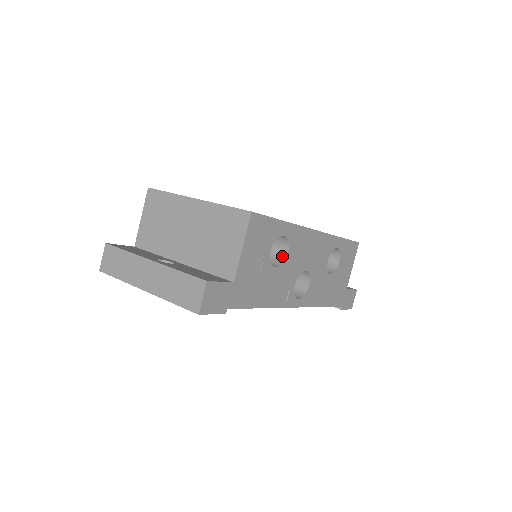
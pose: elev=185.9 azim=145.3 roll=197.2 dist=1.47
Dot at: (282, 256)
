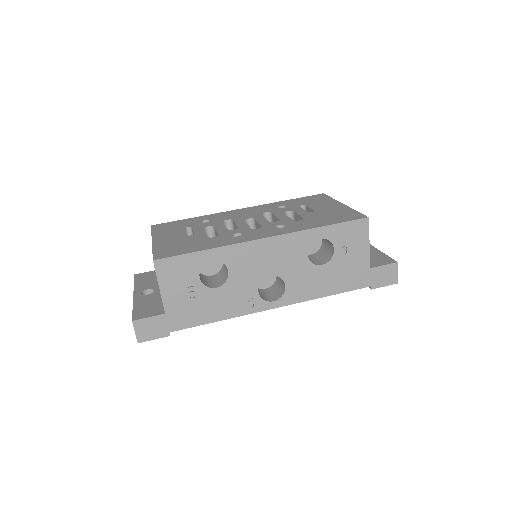
Dot at: (227, 274)
